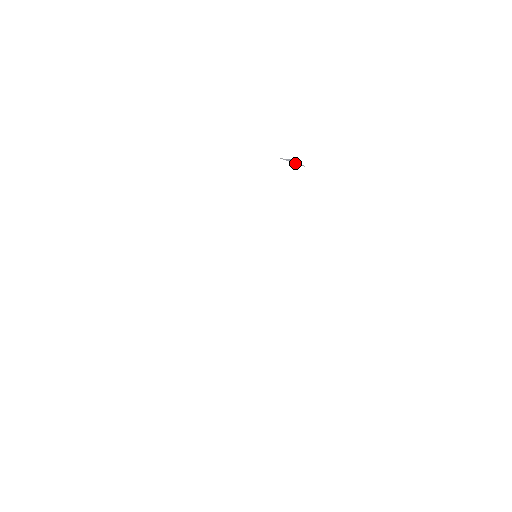
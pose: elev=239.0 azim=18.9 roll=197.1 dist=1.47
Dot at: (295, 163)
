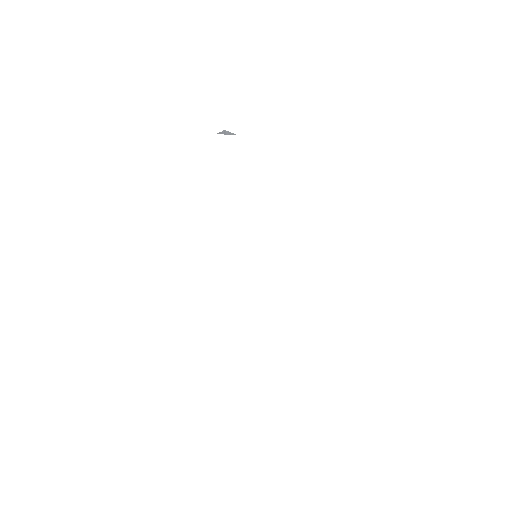
Dot at: (228, 134)
